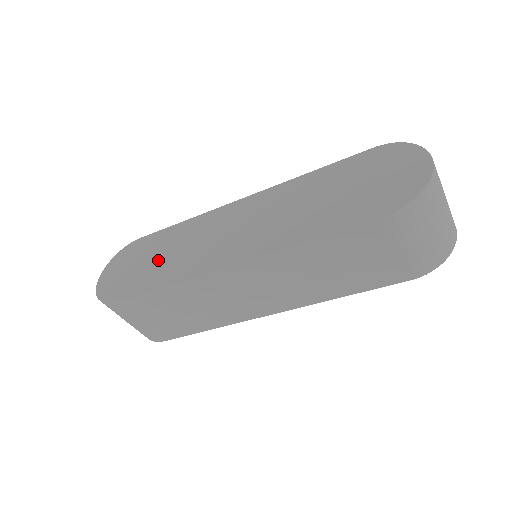
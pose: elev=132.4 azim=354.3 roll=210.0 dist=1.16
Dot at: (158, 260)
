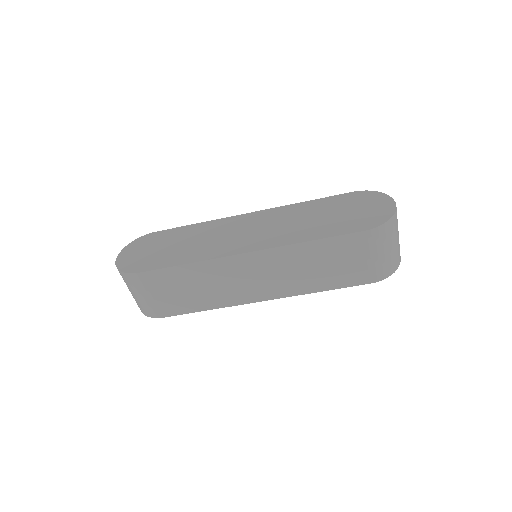
Dot at: (178, 247)
